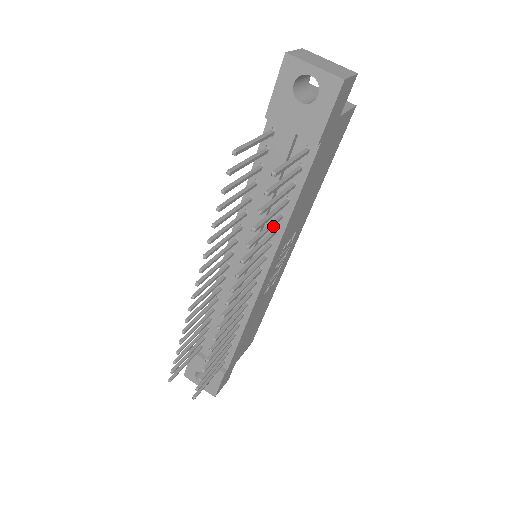
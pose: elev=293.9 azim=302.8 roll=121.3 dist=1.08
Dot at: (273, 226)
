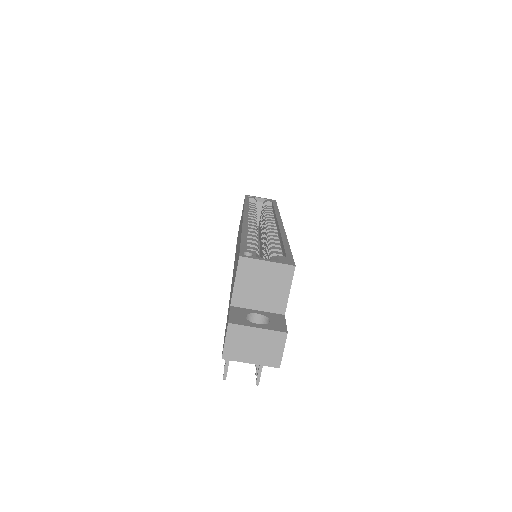
Dot at: occluded
